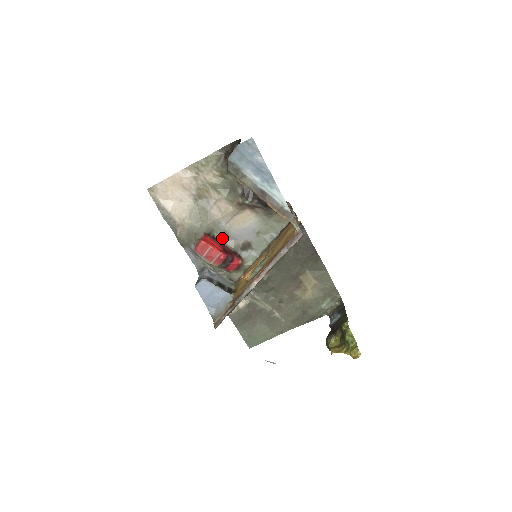
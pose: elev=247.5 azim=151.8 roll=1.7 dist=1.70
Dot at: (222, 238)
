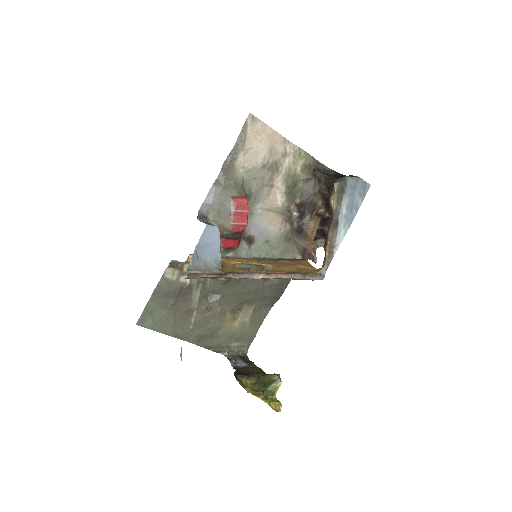
Dot at: occluded
